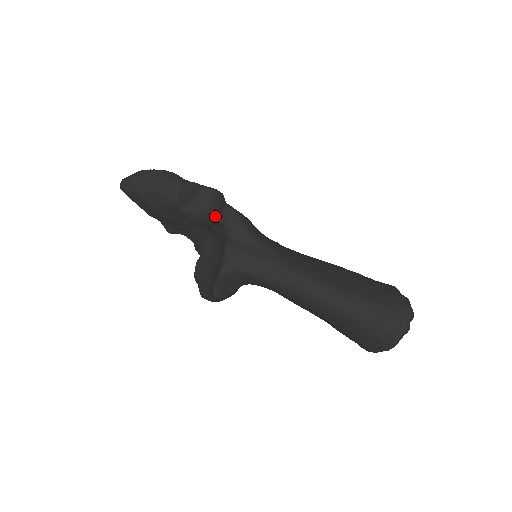
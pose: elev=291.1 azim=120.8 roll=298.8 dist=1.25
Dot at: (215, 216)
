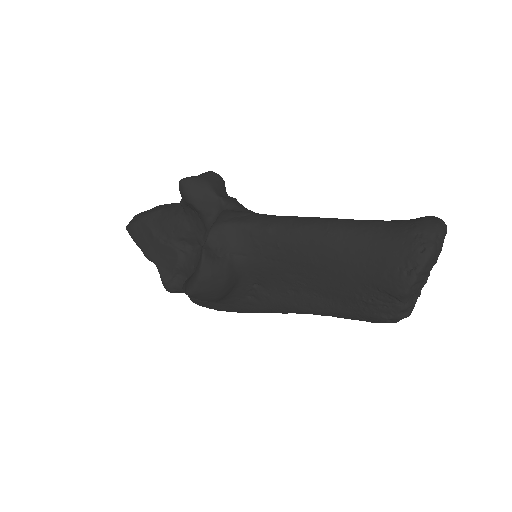
Dot at: (214, 191)
